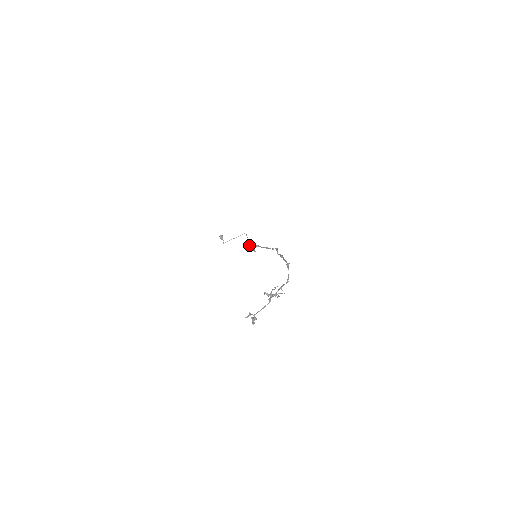
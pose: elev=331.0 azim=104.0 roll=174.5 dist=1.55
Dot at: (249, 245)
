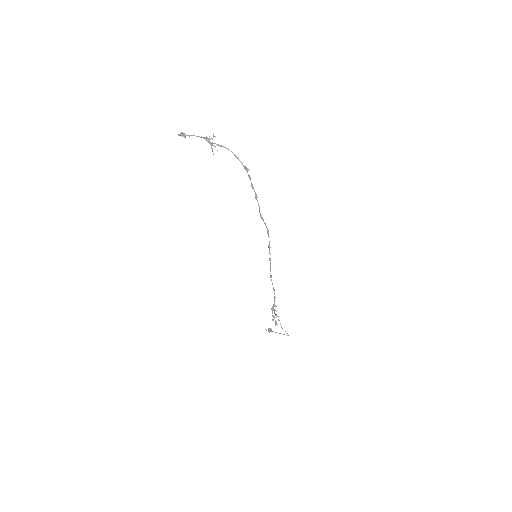
Dot at: occluded
